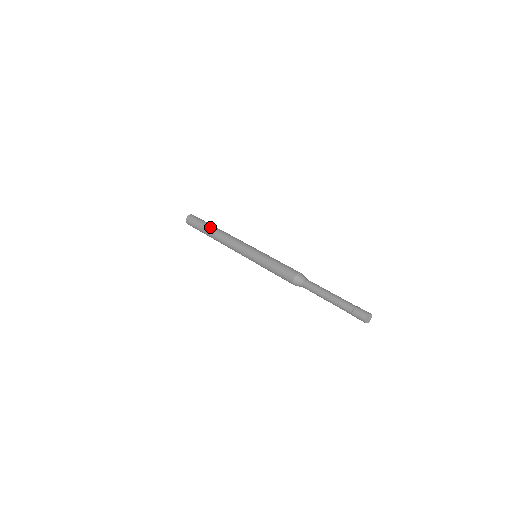
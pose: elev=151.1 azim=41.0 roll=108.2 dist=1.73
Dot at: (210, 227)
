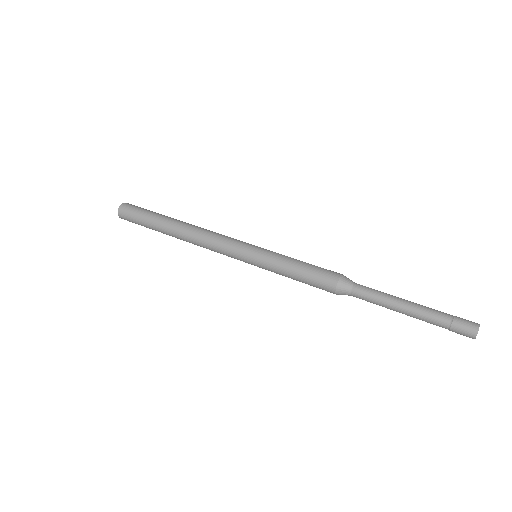
Dot at: (167, 218)
